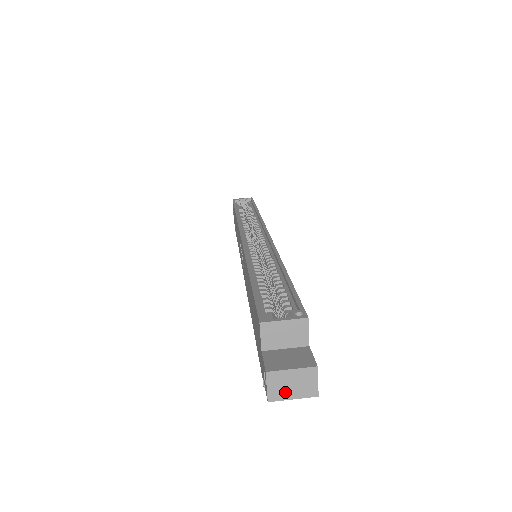
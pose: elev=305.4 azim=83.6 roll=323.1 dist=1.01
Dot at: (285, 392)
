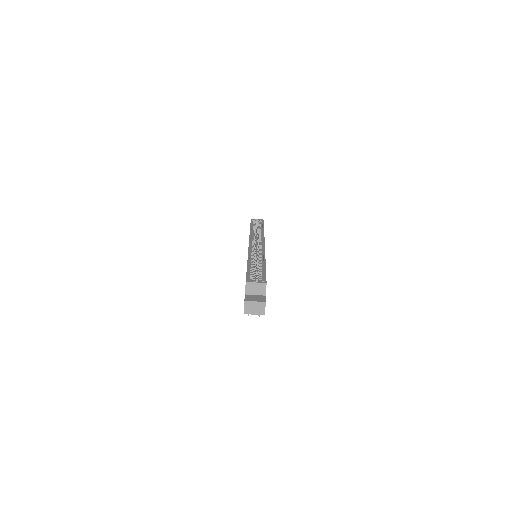
Dot at: (251, 311)
